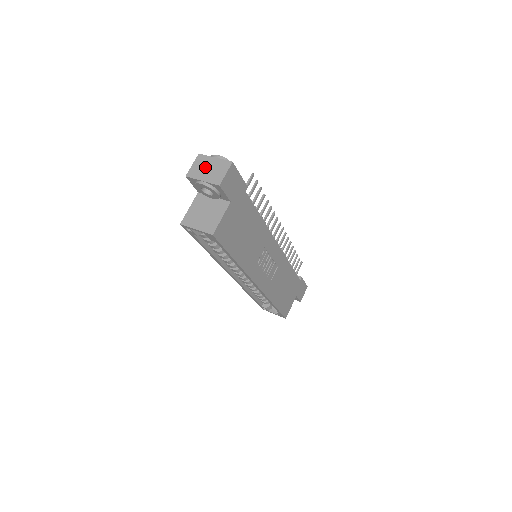
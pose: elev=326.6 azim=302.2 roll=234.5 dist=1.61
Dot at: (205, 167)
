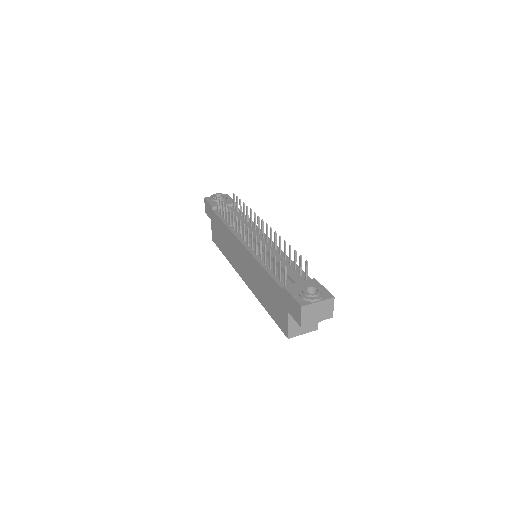
Dot at: (314, 313)
